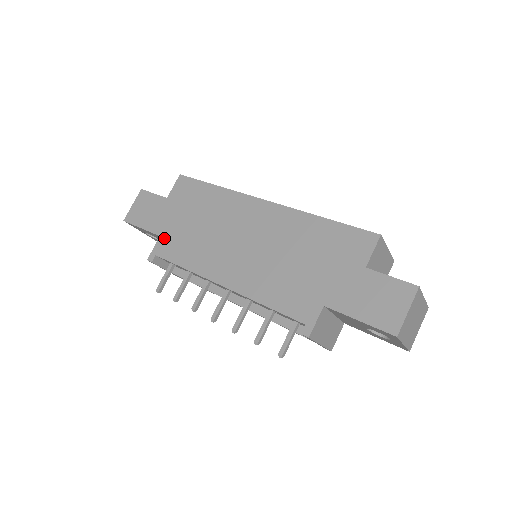
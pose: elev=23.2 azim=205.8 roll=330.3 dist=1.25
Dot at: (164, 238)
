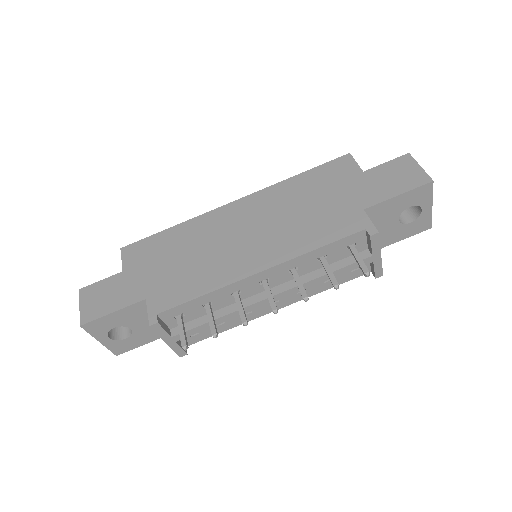
Dot at: (153, 296)
